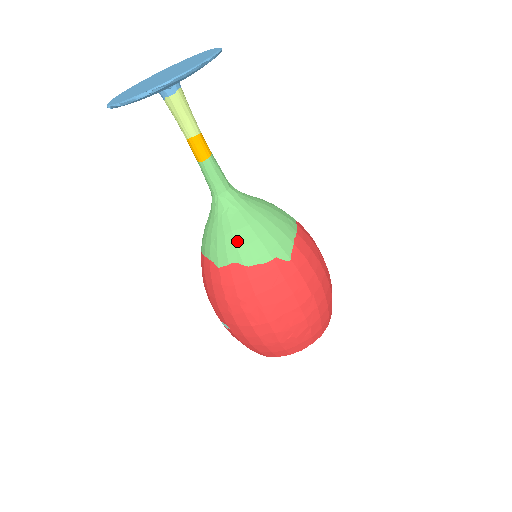
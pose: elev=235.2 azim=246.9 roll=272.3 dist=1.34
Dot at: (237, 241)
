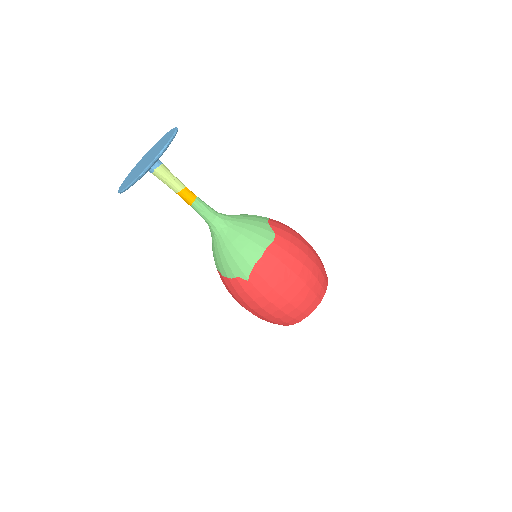
Dot at: (217, 259)
